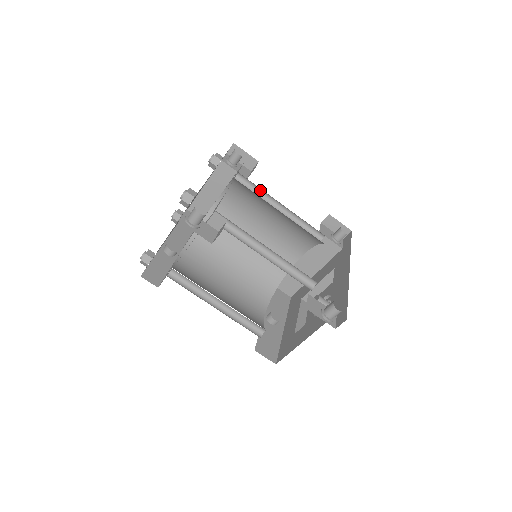
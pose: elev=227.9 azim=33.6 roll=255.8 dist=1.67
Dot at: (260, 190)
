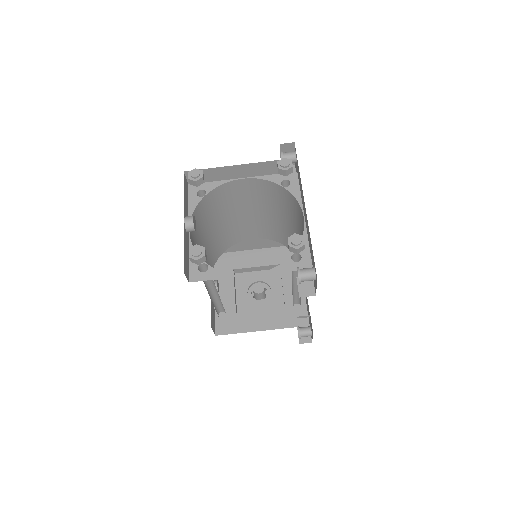
Dot at: occluded
